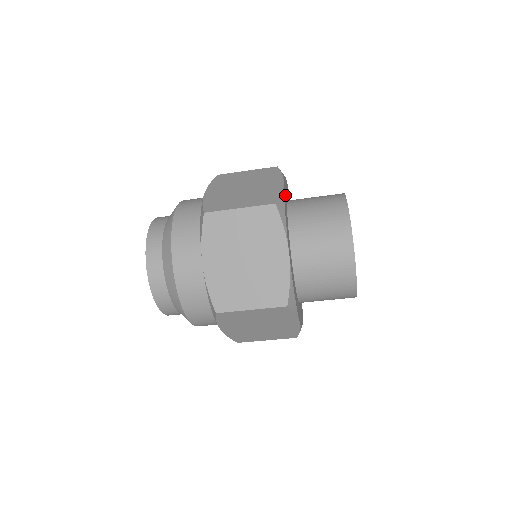
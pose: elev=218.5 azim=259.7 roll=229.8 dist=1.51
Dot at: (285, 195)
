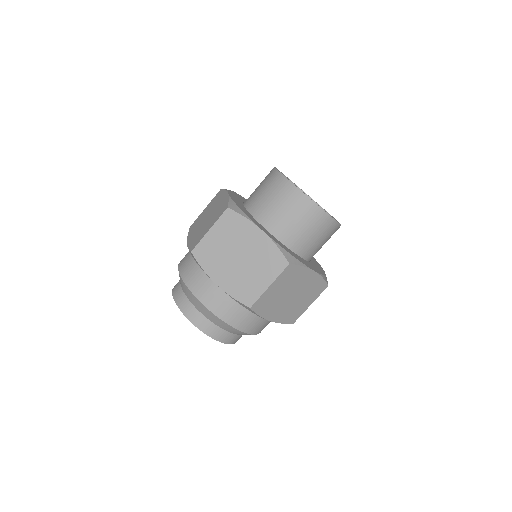
Dot at: occluded
